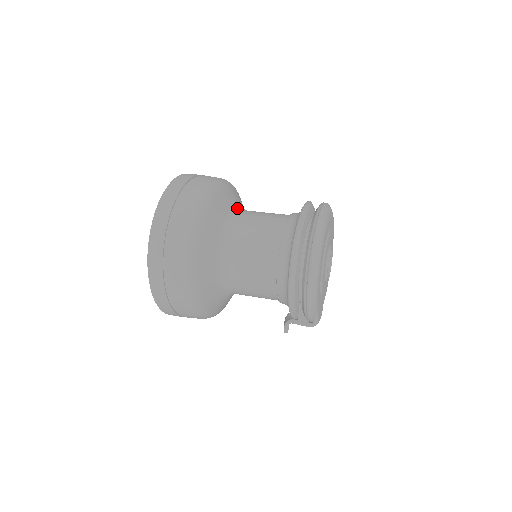
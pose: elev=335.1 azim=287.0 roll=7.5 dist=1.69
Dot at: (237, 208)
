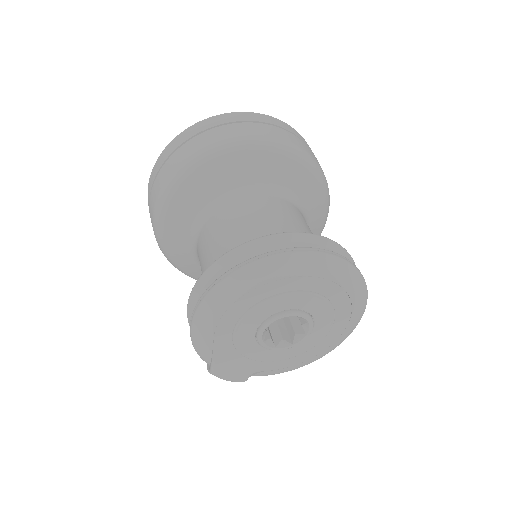
Dot at: (281, 190)
